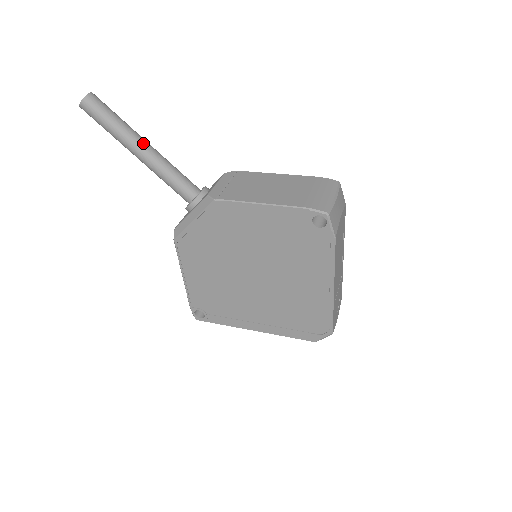
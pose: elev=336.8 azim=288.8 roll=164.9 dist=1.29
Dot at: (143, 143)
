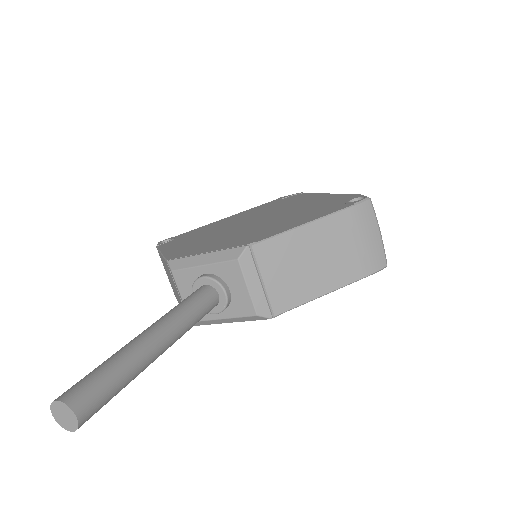
Dot at: (160, 348)
